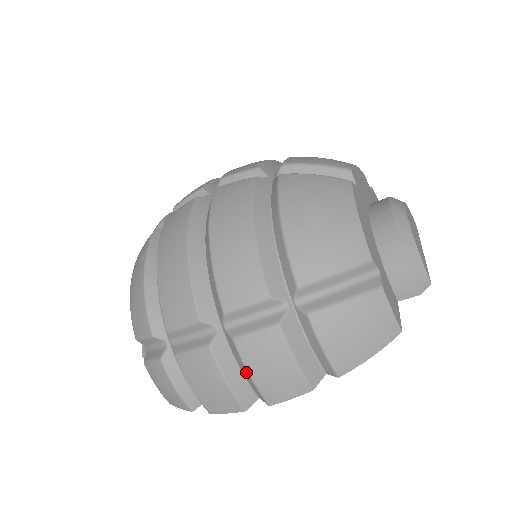
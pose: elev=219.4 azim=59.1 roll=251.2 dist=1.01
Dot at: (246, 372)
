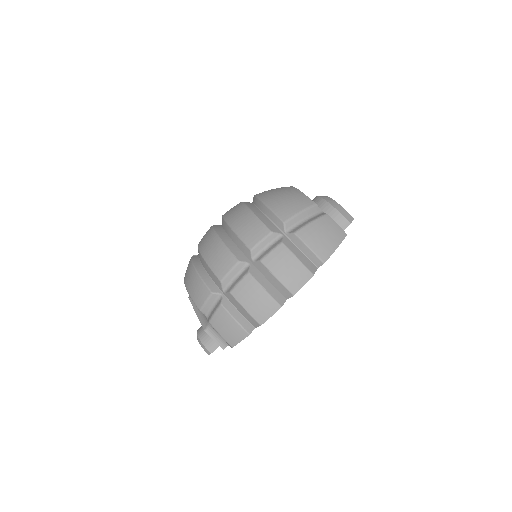
Dot at: (273, 278)
